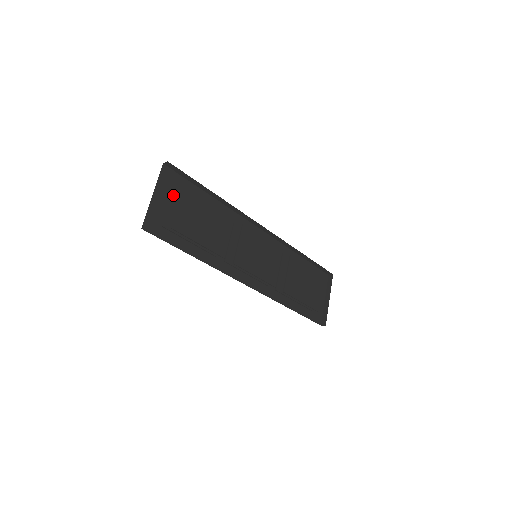
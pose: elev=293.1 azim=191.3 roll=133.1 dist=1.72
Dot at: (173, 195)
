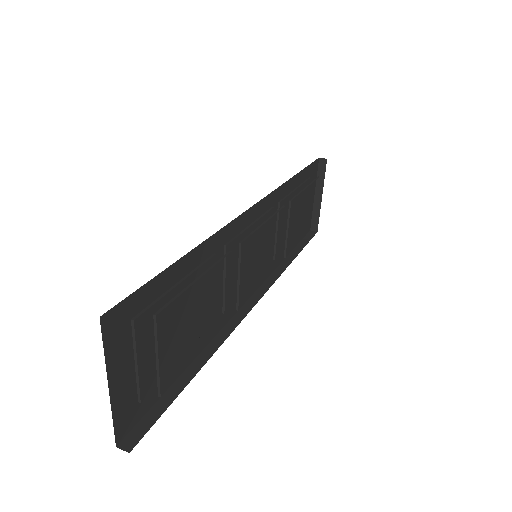
Dot at: (139, 341)
